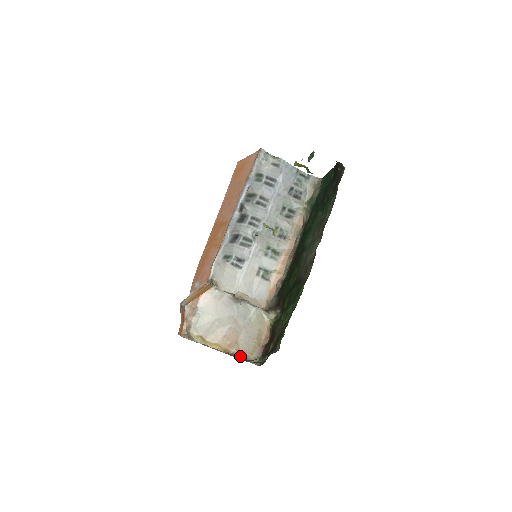
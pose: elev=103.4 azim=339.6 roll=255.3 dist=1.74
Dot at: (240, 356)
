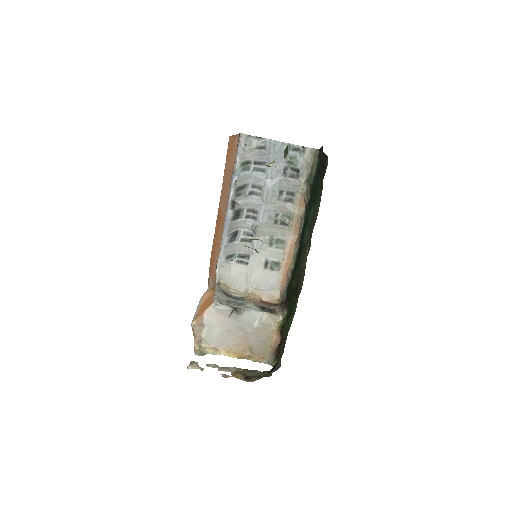
Dot at: (255, 359)
